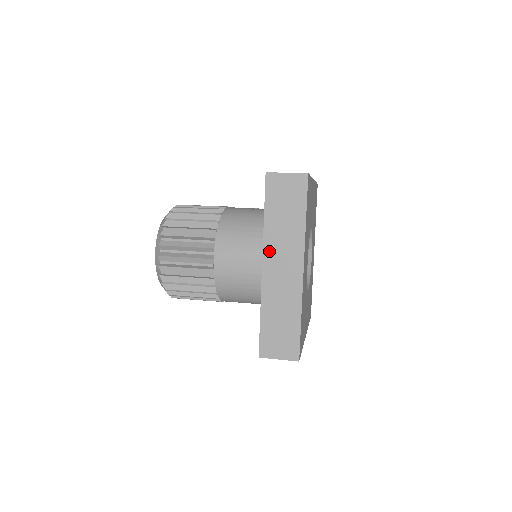
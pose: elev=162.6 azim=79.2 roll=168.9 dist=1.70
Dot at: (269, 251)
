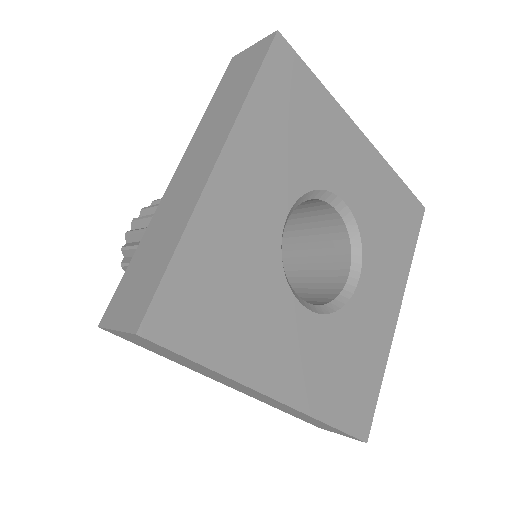
Dot at: (191, 149)
